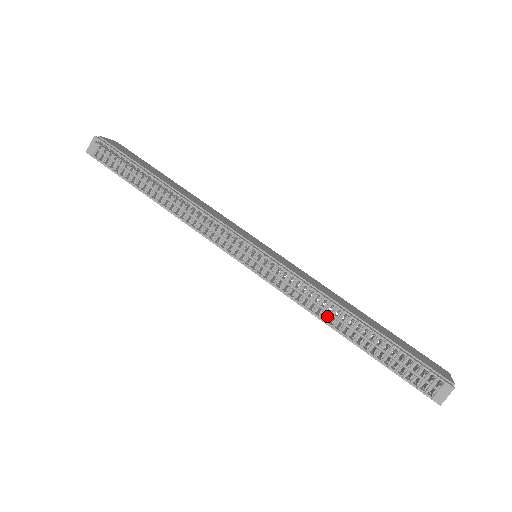
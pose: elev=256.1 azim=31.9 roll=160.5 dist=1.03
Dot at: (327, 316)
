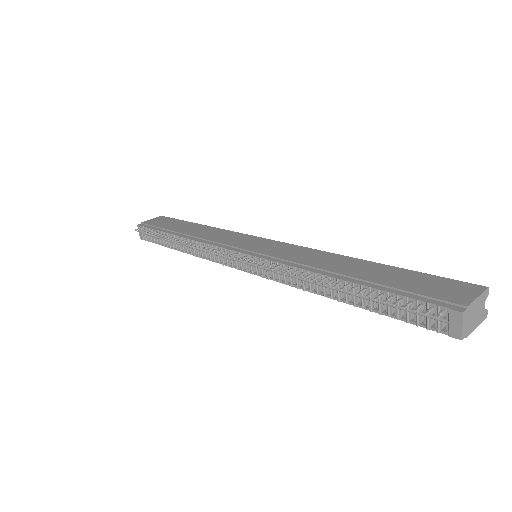
Dot at: (315, 287)
